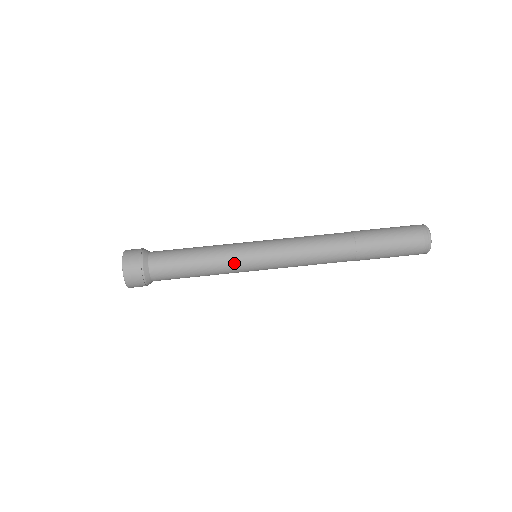
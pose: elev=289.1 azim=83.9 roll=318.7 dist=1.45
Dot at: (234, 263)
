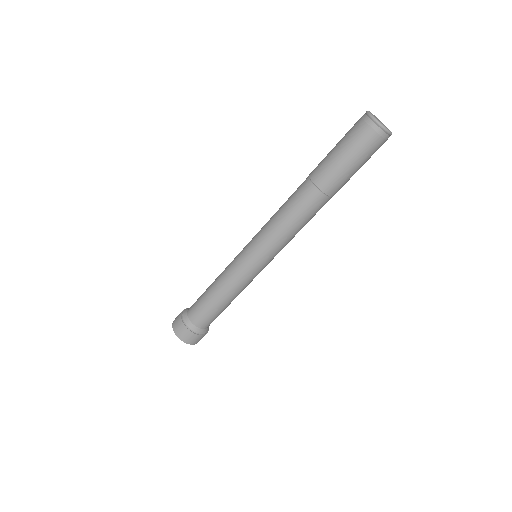
Dot at: occluded
